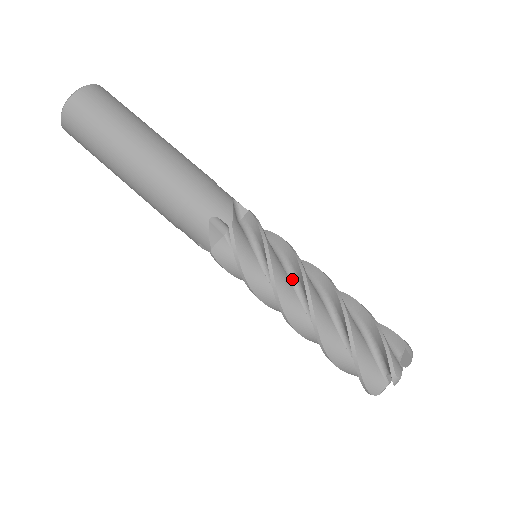
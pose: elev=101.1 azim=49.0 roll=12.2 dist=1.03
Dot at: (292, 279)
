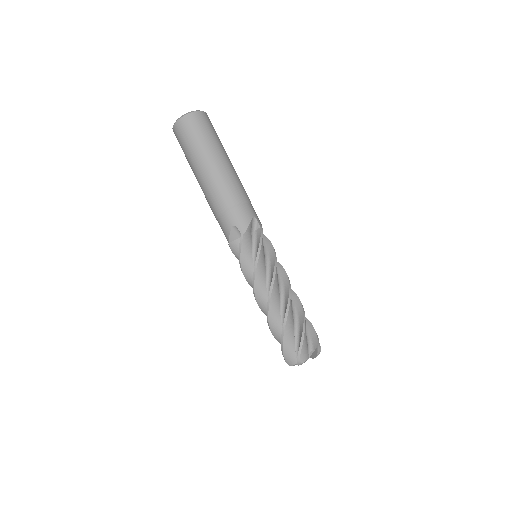
Dot at: occluded
